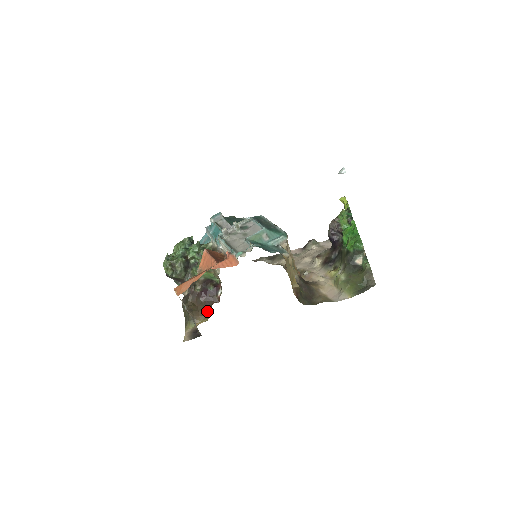
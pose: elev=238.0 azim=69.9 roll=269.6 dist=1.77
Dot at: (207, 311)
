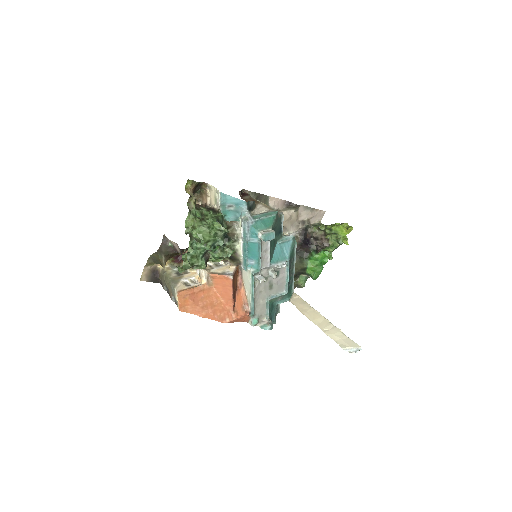
Dot at: (176, 256)
